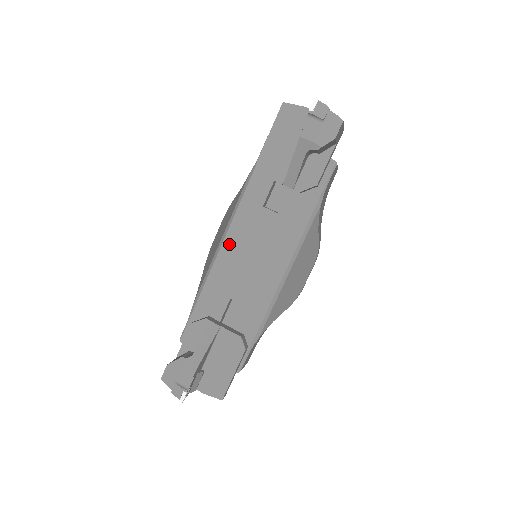
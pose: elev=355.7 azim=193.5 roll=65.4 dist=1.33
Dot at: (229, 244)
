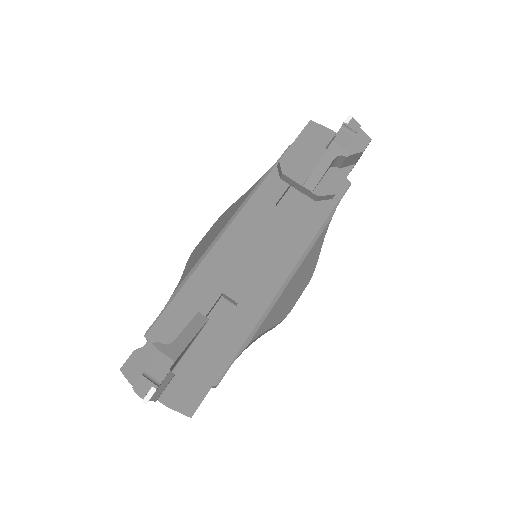
Dot at: (232, 234)
